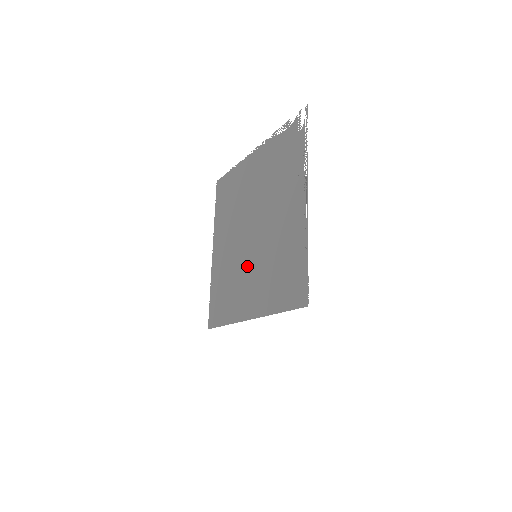
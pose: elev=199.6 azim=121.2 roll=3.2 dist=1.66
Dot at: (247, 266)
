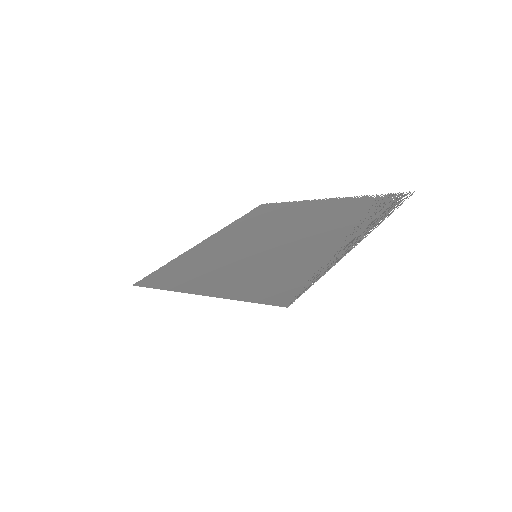
Dot at: (237, 259)
